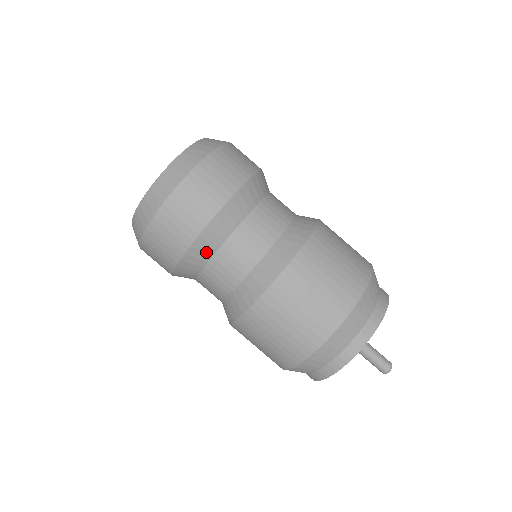
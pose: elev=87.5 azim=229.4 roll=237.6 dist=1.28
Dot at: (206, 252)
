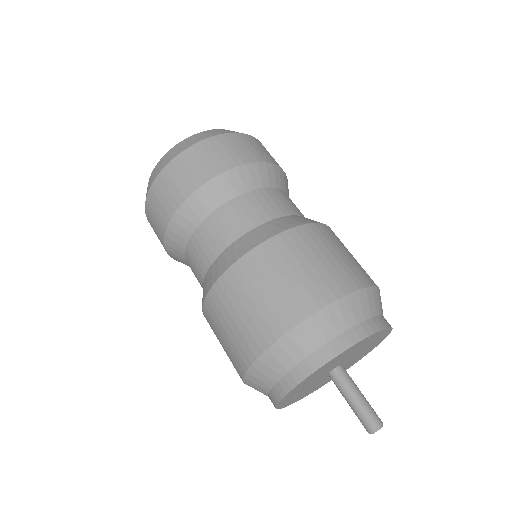
Dot at: (233, 188)
